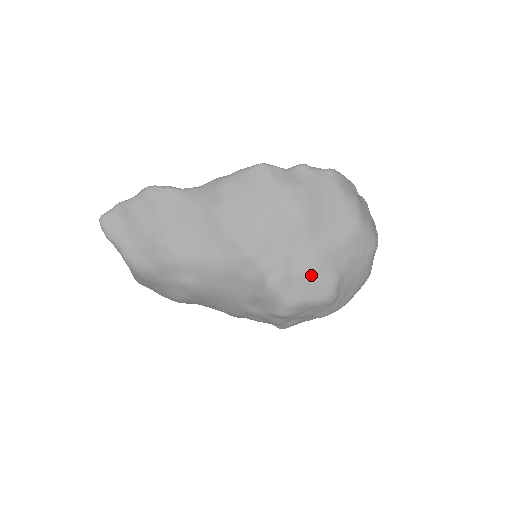
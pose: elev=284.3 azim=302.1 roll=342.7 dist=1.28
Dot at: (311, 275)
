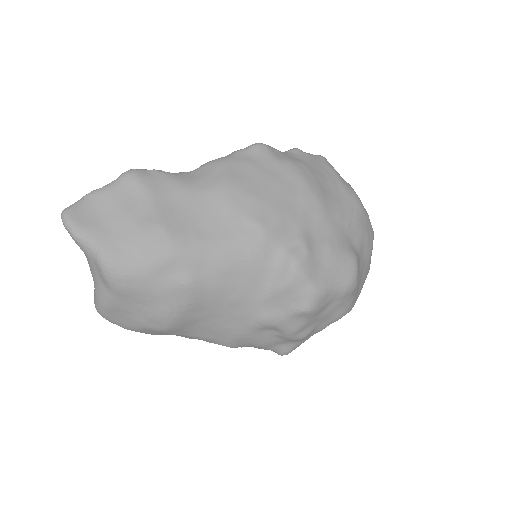
Dot at: (334, 254)
